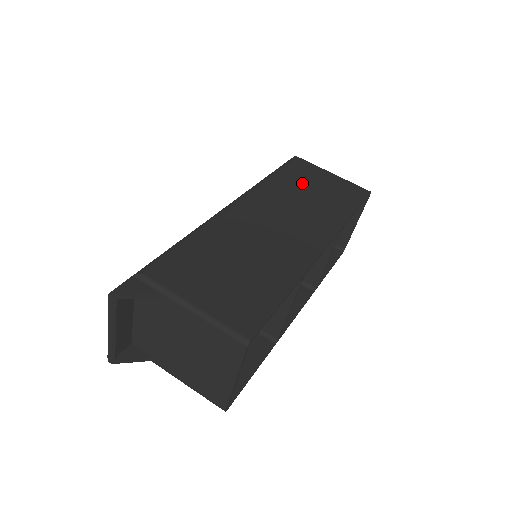
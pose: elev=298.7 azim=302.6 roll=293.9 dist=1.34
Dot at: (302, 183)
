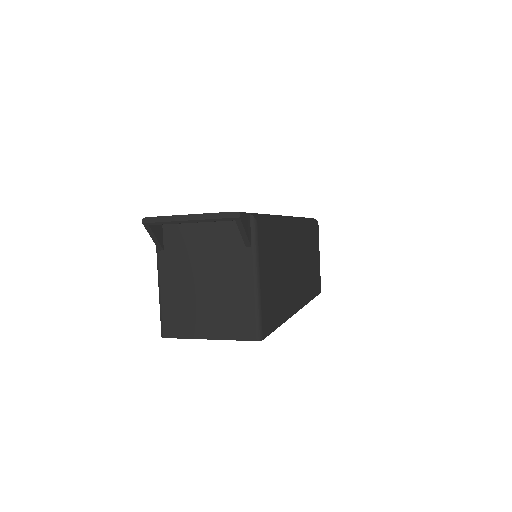
Dot at: (312, 247)
